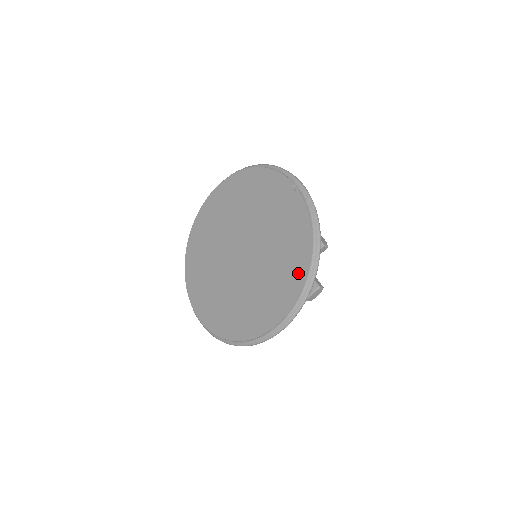
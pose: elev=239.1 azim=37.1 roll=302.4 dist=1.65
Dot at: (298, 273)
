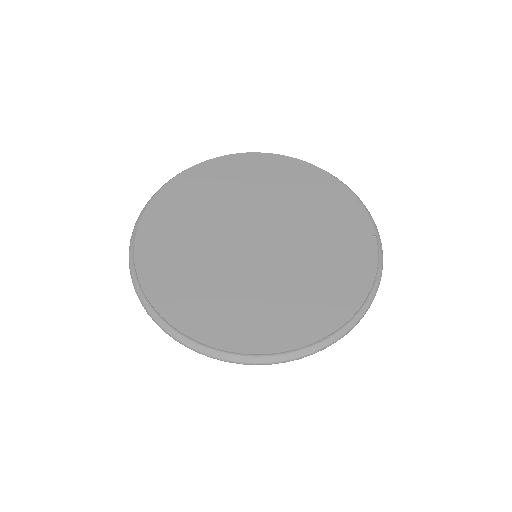
Dot at: (320, 323)
